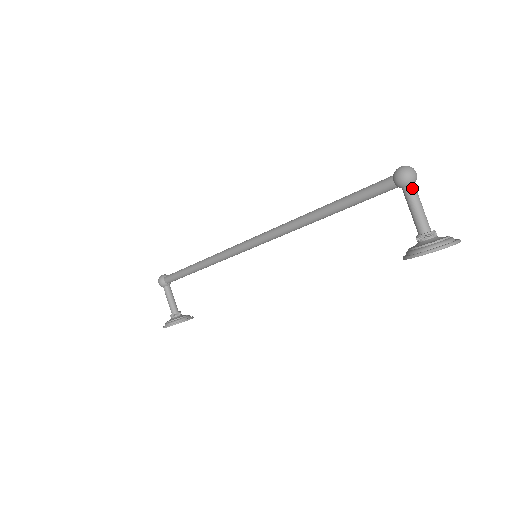
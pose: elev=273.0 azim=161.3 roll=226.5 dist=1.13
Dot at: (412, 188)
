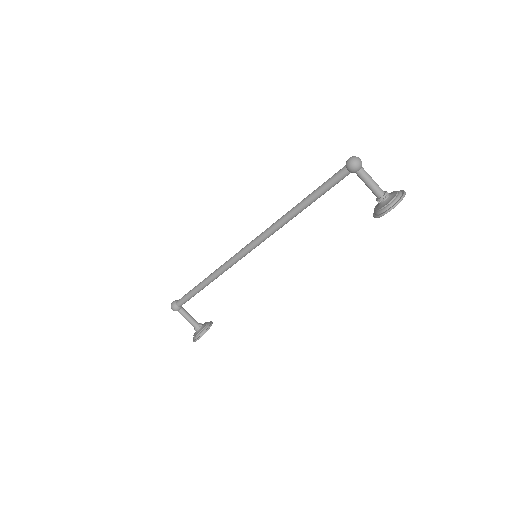
Dot at: (362, 170)
